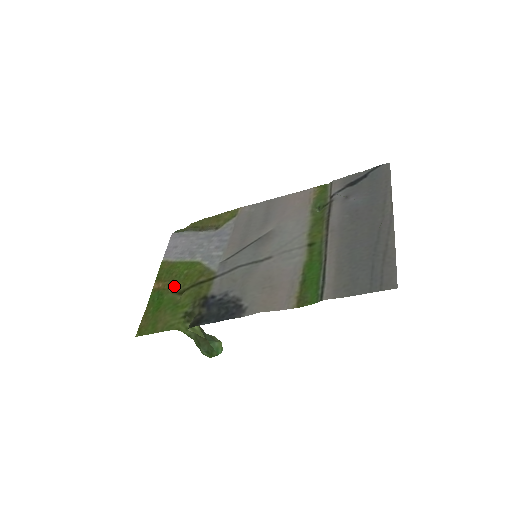
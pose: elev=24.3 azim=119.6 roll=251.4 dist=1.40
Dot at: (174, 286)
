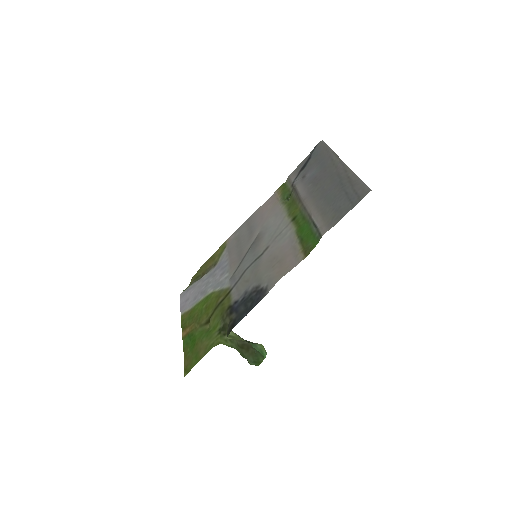
Dot at: (200, 322)
